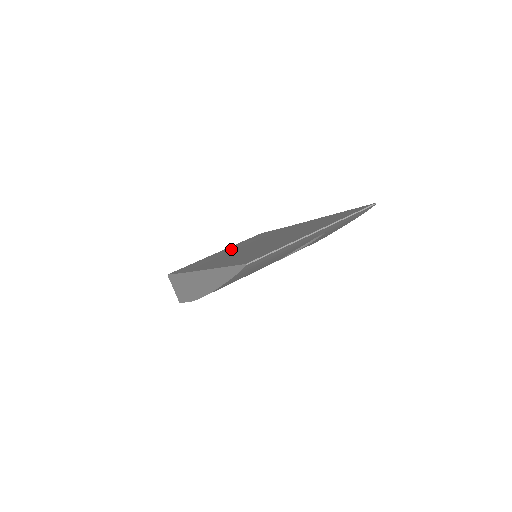
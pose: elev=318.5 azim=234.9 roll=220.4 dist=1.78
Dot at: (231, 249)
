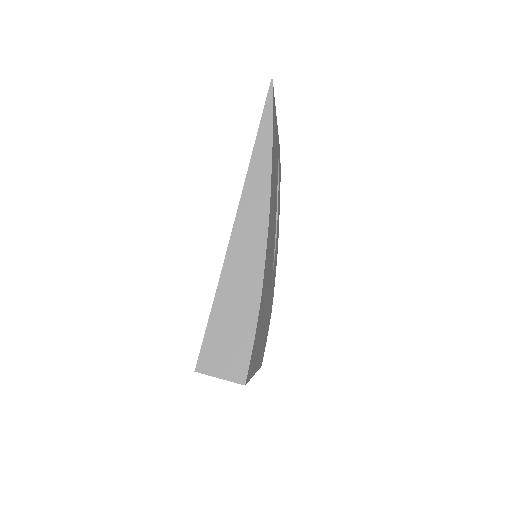
Dot at: occluded
